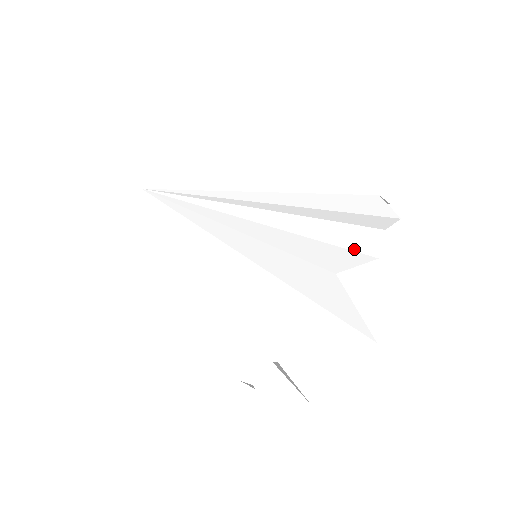
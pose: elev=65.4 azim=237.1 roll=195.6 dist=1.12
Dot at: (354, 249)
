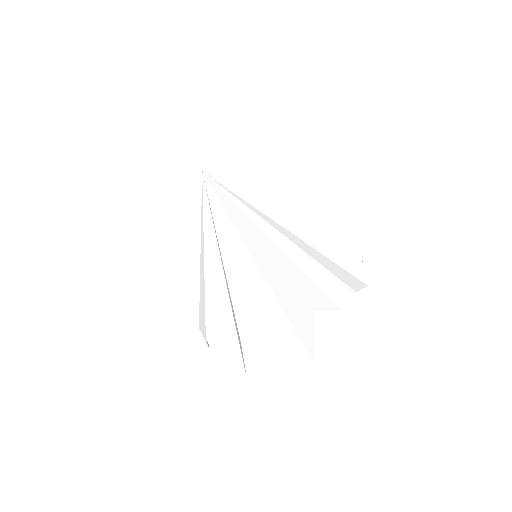
Dot at: (331, 297)
